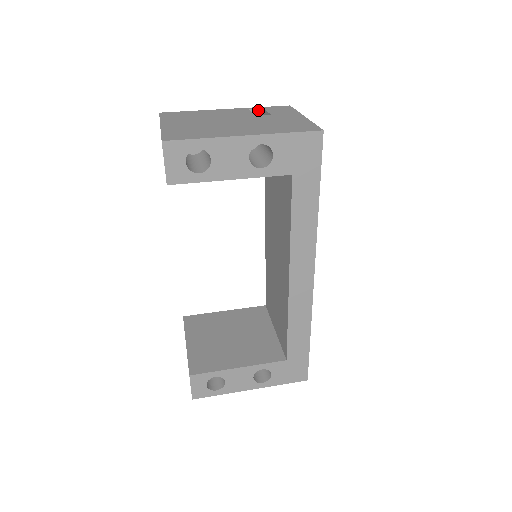
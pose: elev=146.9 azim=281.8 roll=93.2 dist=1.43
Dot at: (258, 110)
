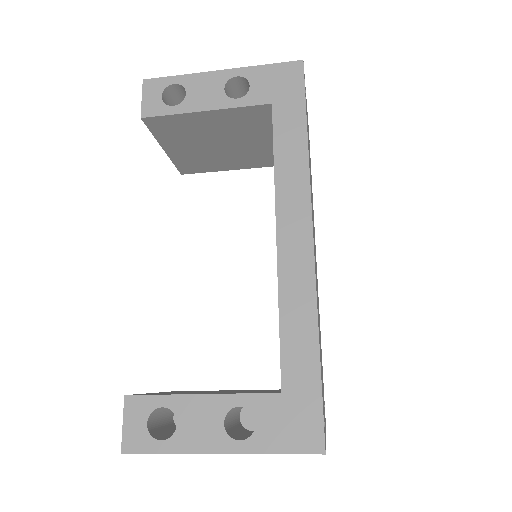
Dot at: occluded
